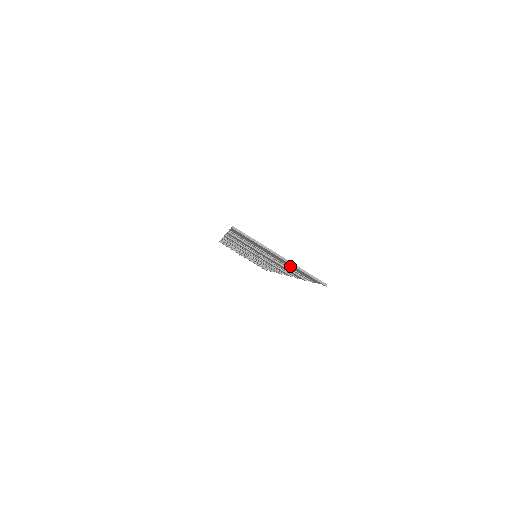
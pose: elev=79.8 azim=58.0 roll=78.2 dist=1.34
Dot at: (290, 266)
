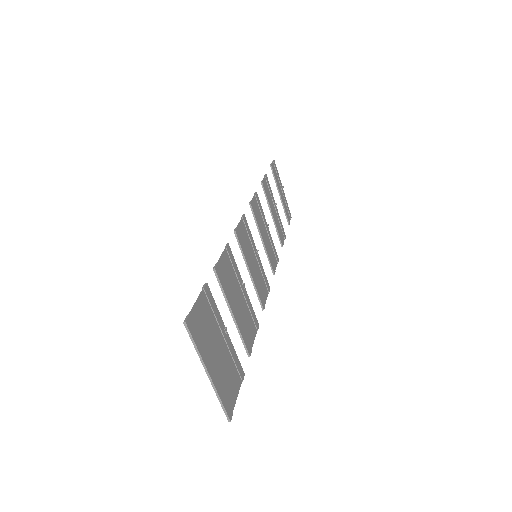
Dot at: (226, 364)
